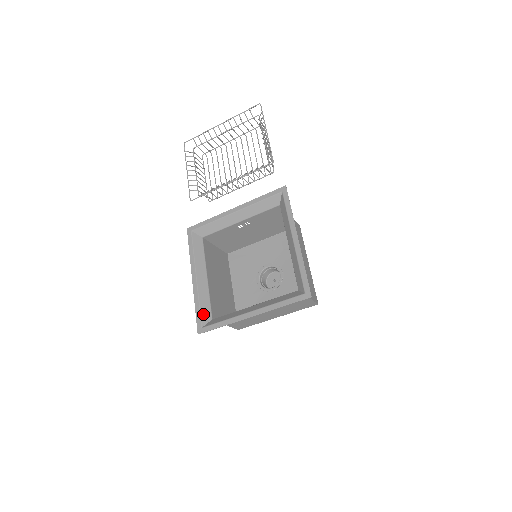
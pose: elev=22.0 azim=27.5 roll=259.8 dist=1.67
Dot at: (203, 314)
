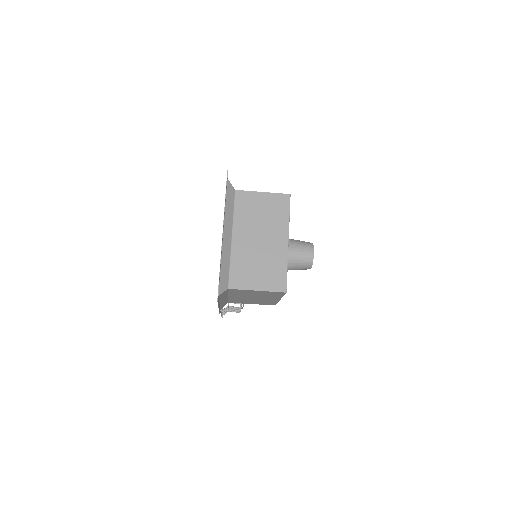
Dot at: (220, 296)
